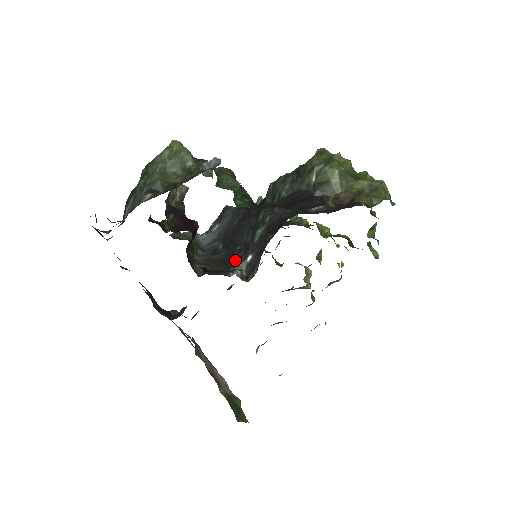
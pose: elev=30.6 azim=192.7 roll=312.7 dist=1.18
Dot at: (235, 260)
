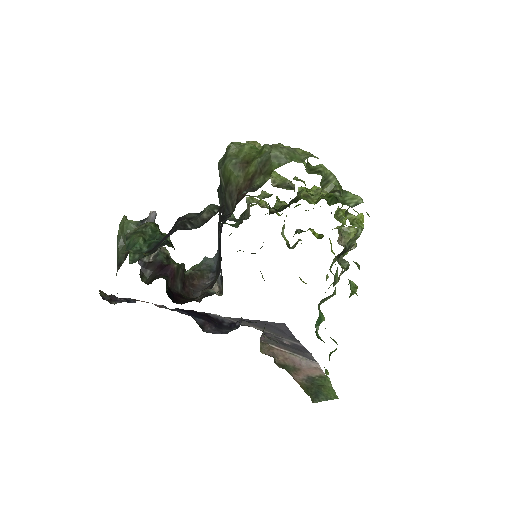
Dot at: (216, 278)
